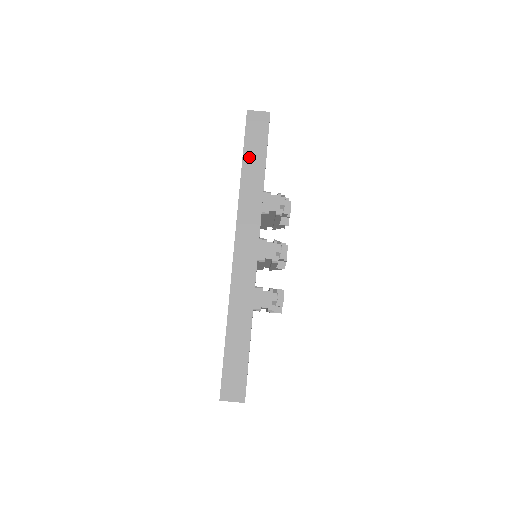
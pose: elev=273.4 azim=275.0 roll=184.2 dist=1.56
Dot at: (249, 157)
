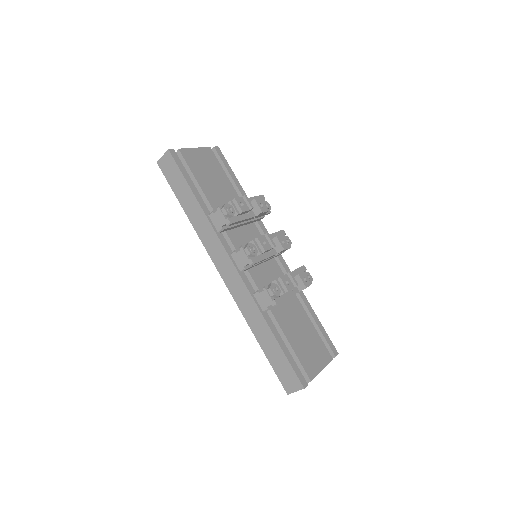
Dot at: (181, 197)
